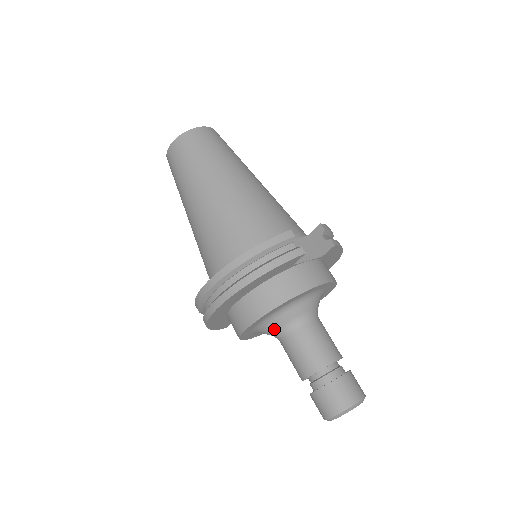
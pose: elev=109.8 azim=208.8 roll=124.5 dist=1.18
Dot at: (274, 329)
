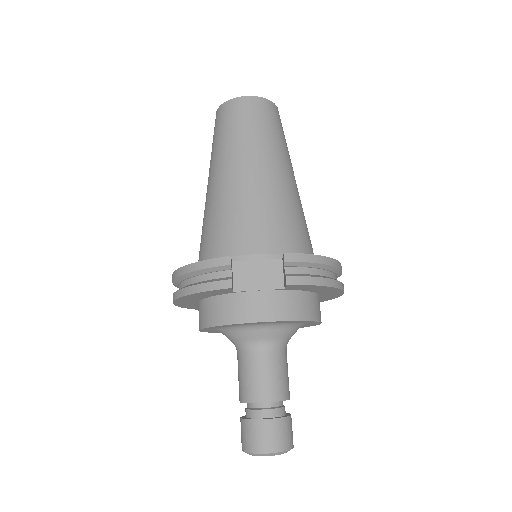
Dot at: (230, 340)
